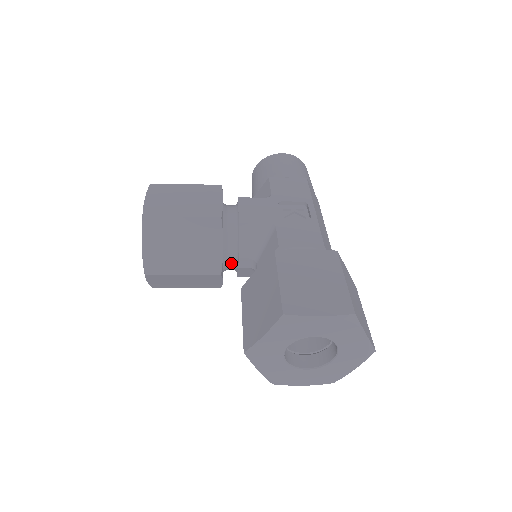
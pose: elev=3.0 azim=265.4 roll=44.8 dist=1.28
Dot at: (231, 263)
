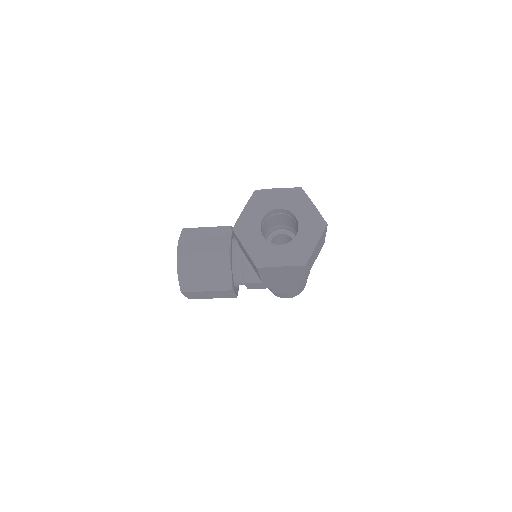
Dot at: (238, 259)
